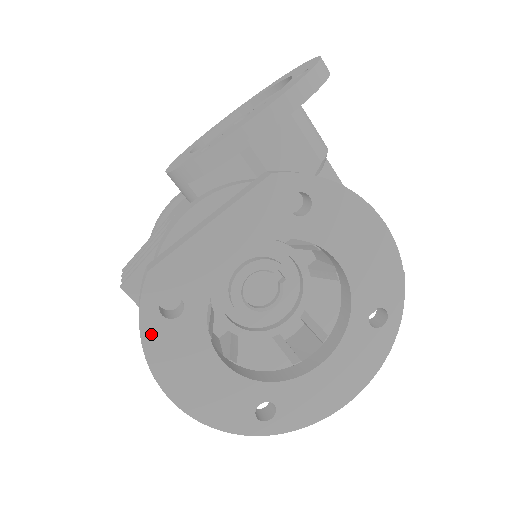
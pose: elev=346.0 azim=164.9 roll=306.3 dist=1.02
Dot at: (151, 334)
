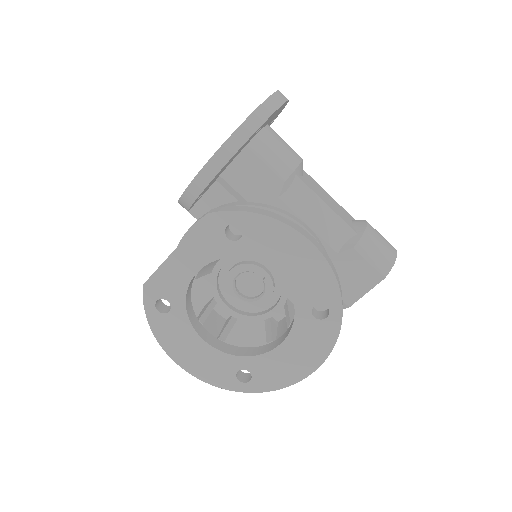
Dot at: (155, 323)
